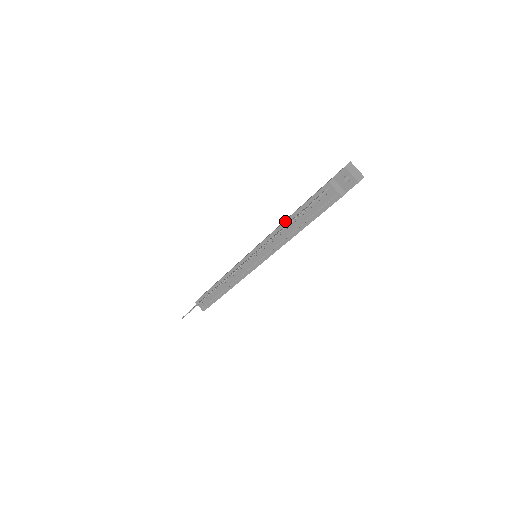
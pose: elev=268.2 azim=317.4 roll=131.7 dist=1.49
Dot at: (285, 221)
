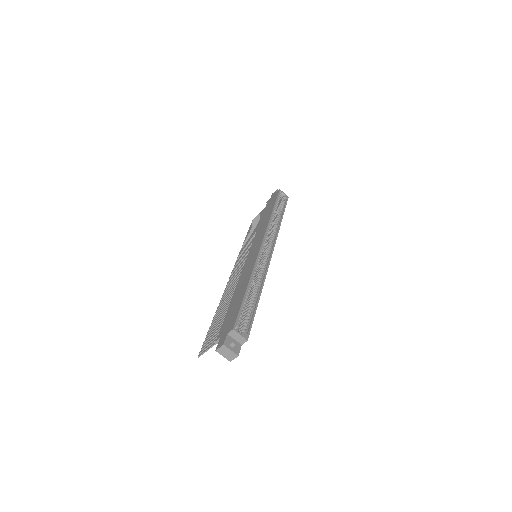
Dot at: (234, 294)
